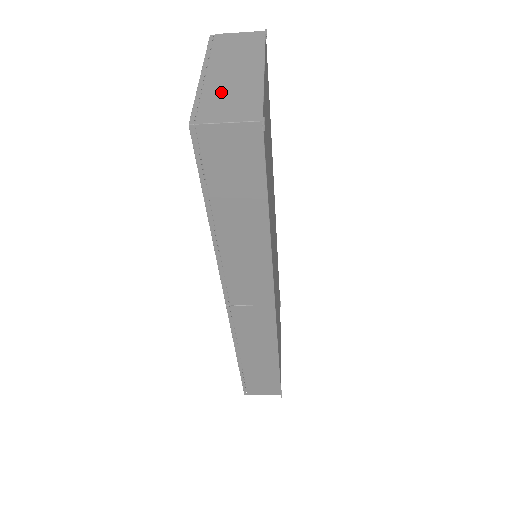
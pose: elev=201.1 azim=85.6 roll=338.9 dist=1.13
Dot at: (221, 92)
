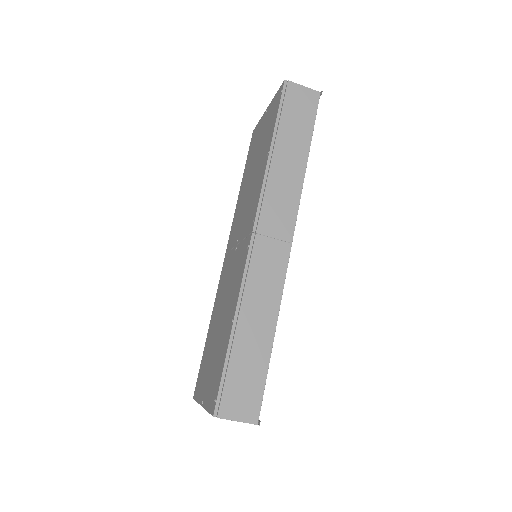
Dot at: occluded
